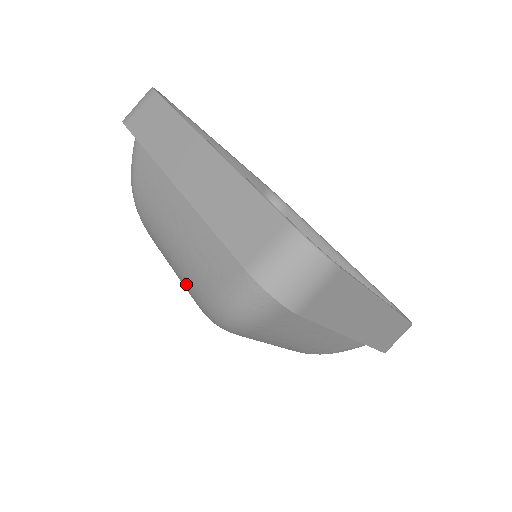
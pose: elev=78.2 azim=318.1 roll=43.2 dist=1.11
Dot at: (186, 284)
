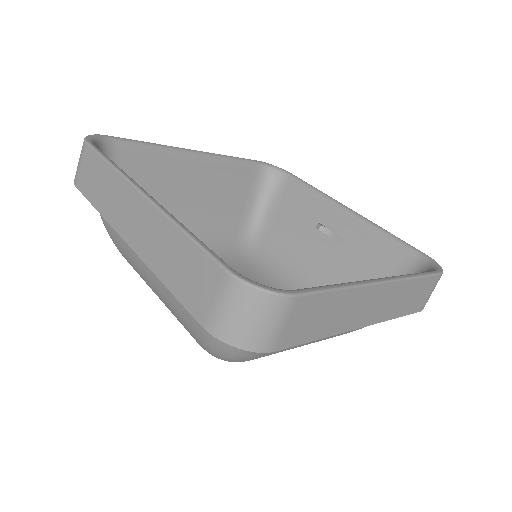
Dot at: occluded
